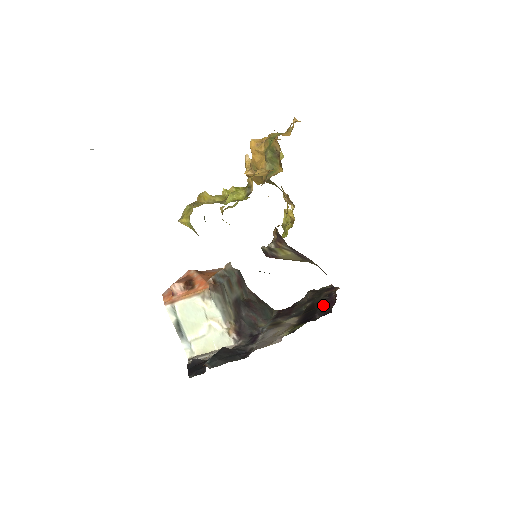
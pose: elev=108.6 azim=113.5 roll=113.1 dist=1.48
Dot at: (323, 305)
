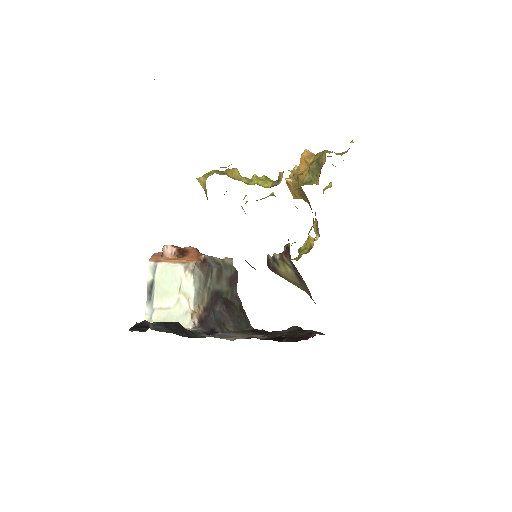
Dot at: occluded
